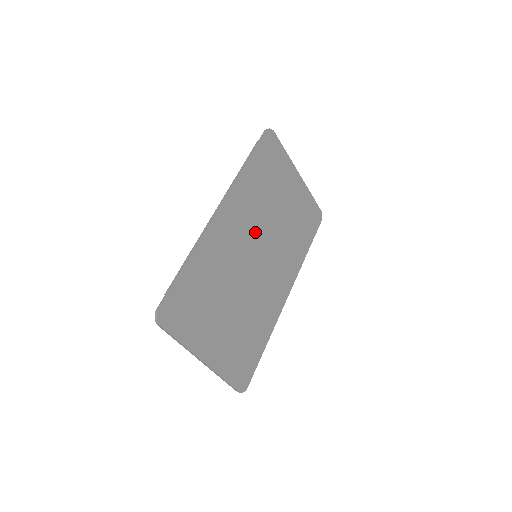
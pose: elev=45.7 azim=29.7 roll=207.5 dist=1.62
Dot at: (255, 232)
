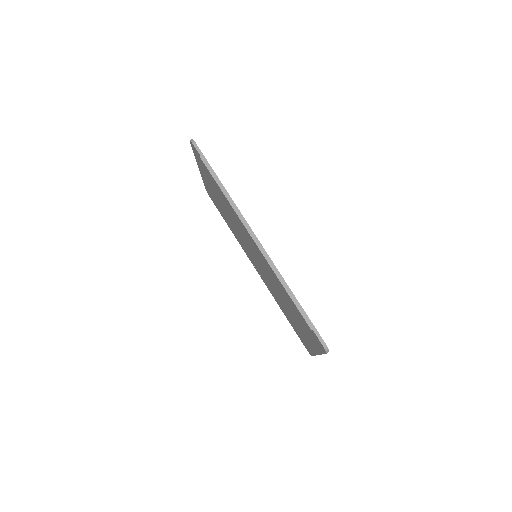
Dot at: occluded
